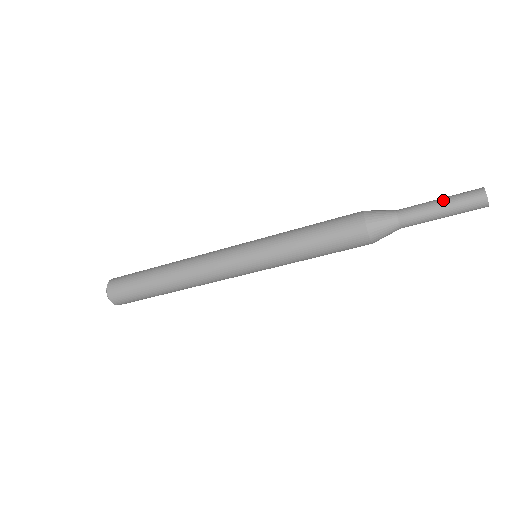
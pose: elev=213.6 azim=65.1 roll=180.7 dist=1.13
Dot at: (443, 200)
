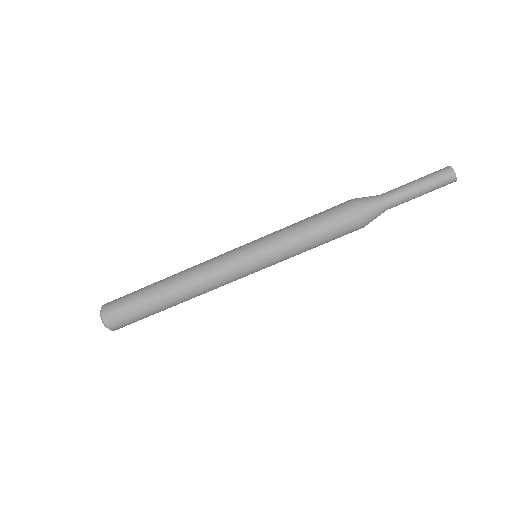
Dot at: occluded
